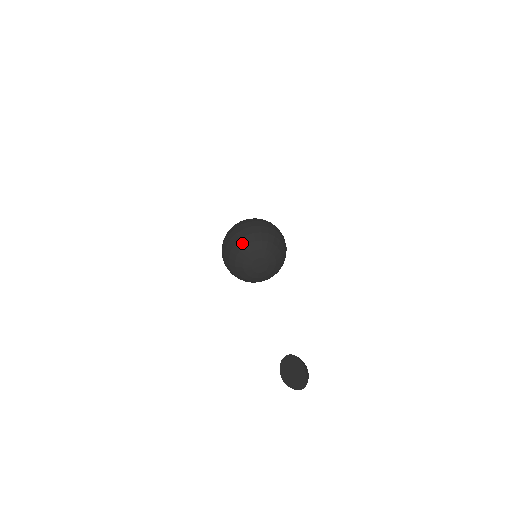
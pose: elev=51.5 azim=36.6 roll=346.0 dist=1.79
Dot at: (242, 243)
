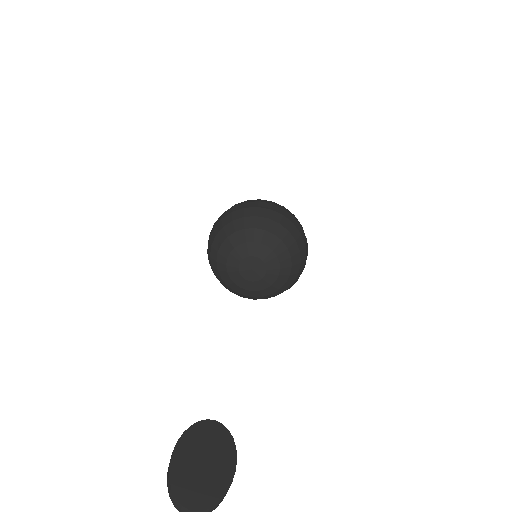
Dot at: (267, 224)
